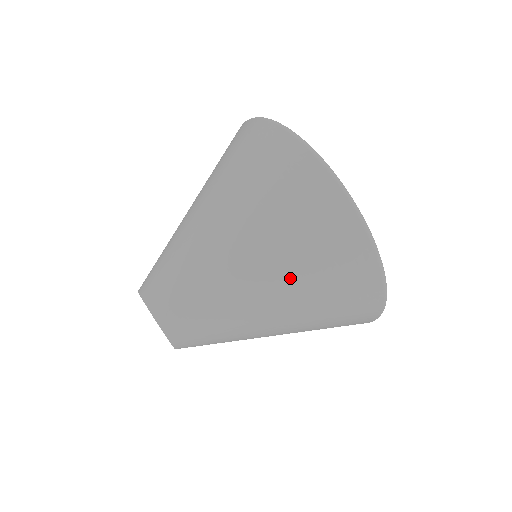
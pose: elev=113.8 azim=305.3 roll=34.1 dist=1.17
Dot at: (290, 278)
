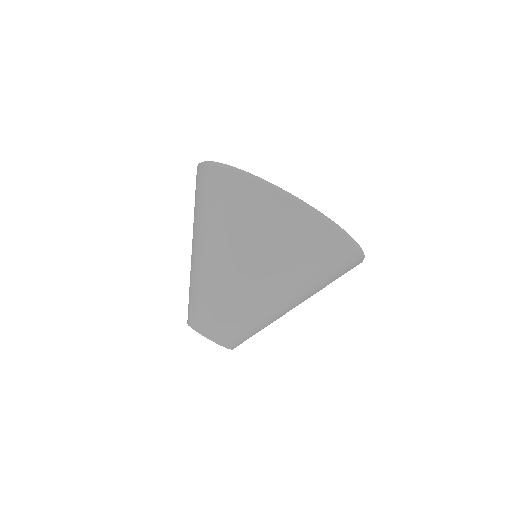
Dot at: (310, 288)
